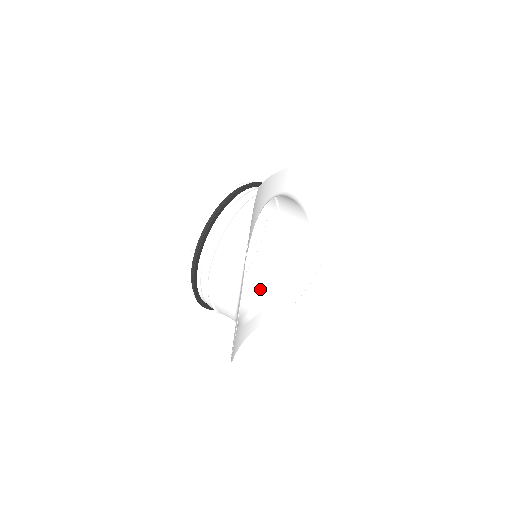
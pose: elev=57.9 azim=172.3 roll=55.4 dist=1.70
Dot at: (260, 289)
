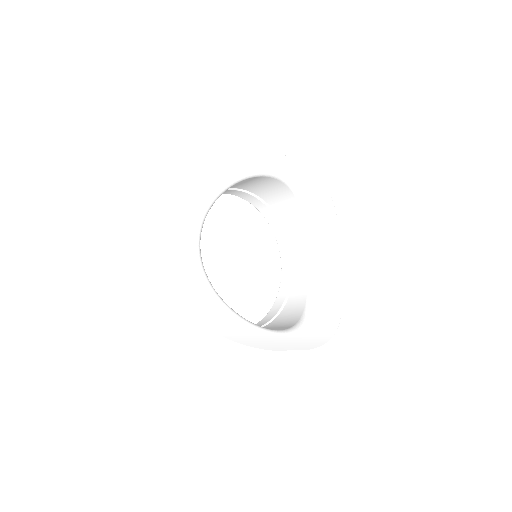
Dot at: (296, 237)
